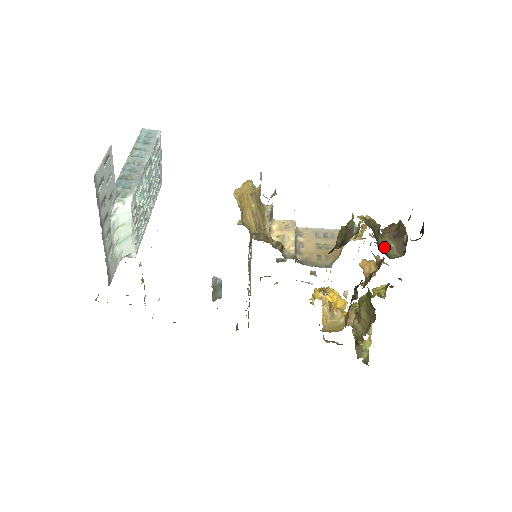
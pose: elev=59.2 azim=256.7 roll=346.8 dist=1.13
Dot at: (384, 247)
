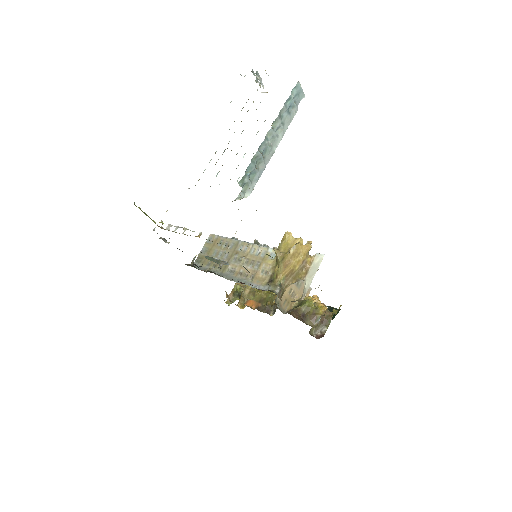
Dot at: occluded
